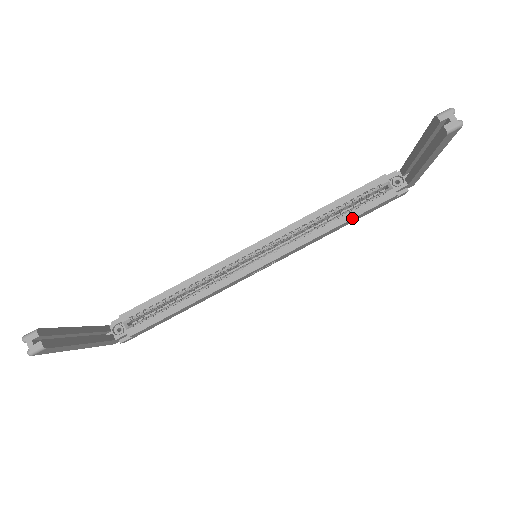
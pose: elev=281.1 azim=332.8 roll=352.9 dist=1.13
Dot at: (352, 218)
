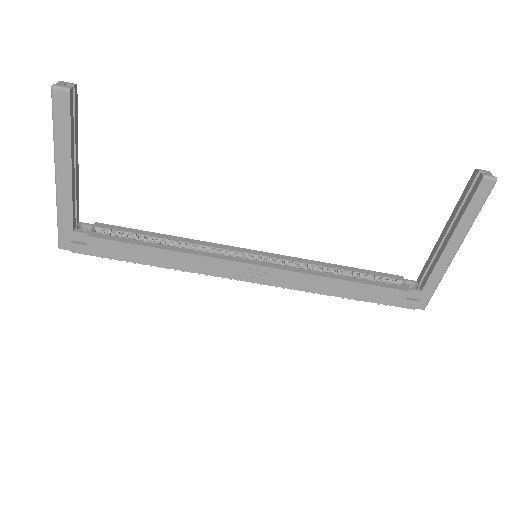
Dot at: (360, 282)
